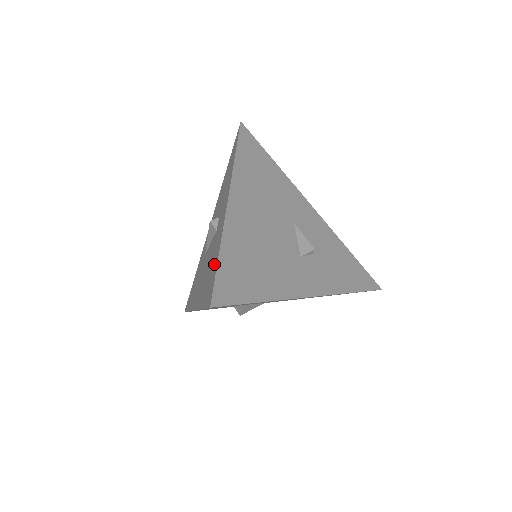
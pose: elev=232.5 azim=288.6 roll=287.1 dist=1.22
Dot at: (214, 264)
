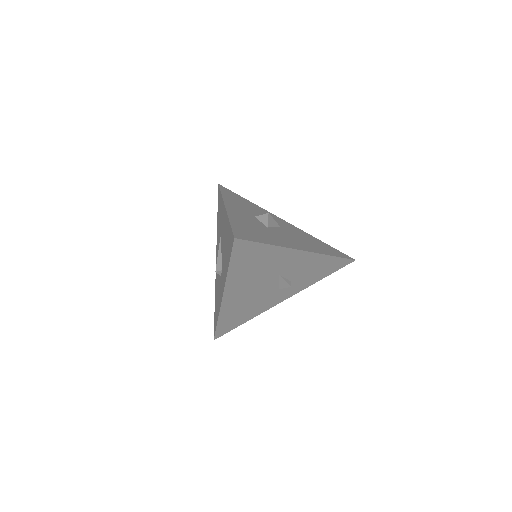
Dot at: (216, 315)
